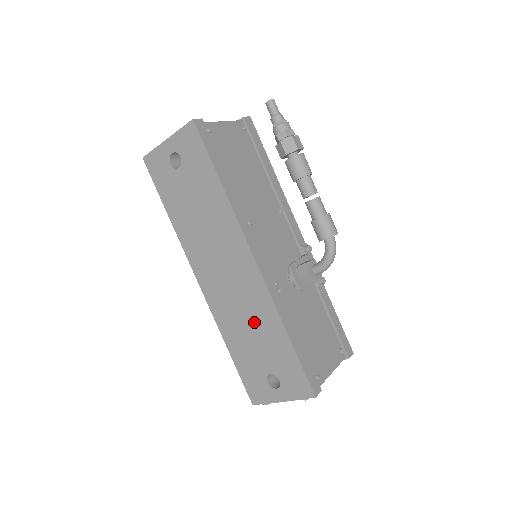
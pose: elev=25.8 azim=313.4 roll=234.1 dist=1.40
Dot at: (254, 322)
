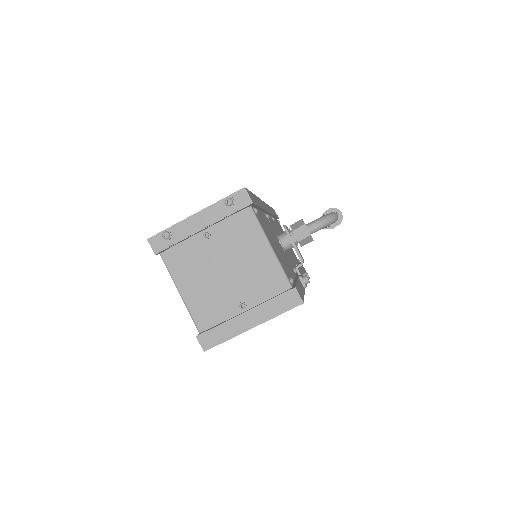
Dot at: occluded
